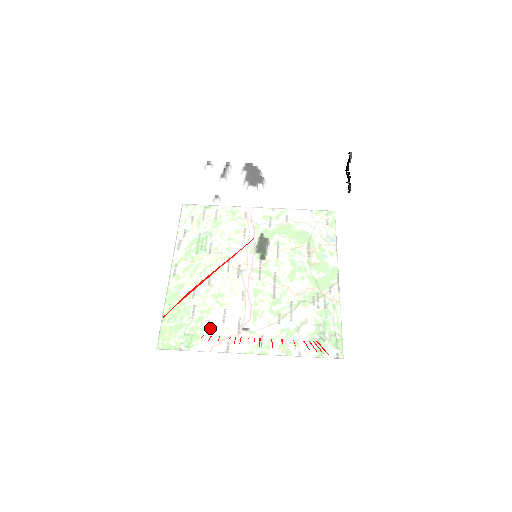
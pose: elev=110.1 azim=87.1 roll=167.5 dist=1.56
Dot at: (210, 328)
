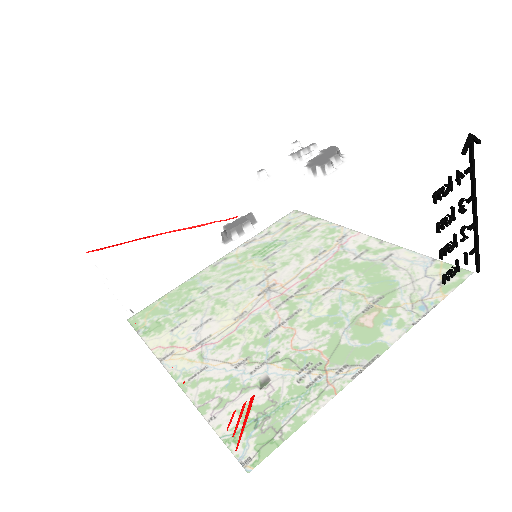
Dot at: (116, 292)
